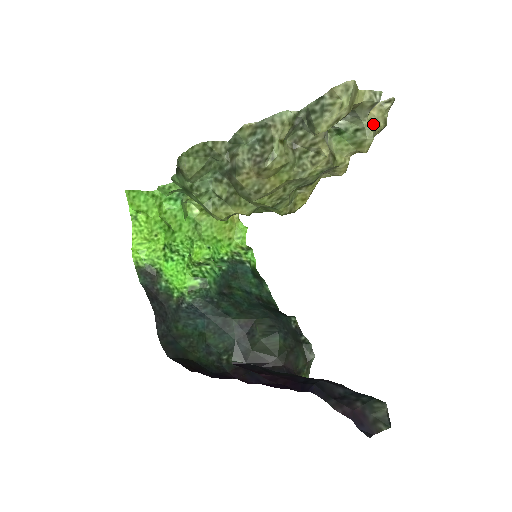
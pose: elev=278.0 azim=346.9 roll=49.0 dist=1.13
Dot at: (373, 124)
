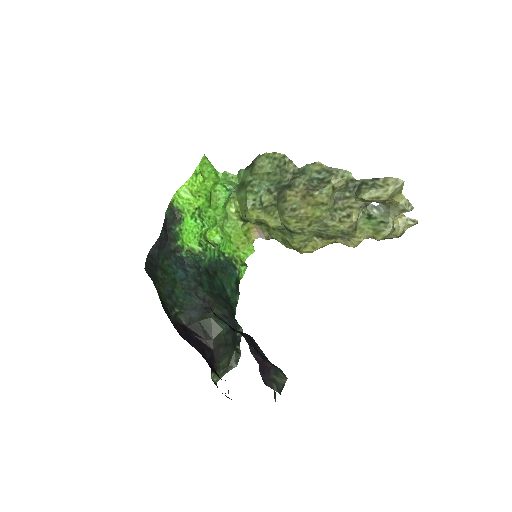
Dot at: (394, 227)
